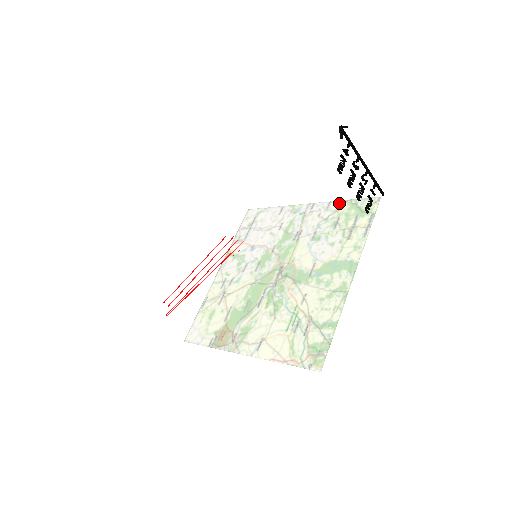
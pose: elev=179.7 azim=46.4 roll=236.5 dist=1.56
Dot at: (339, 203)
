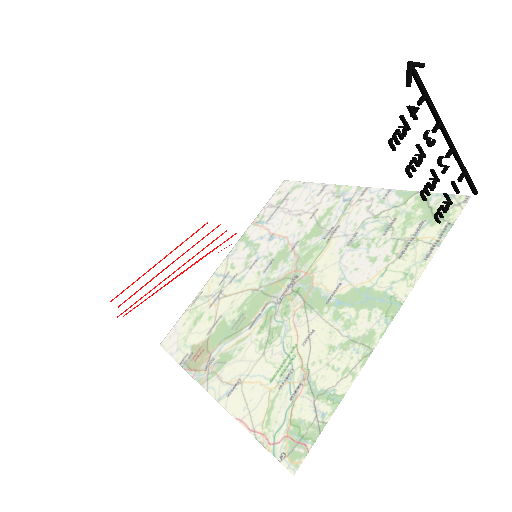
Dot at: (384, 201)
